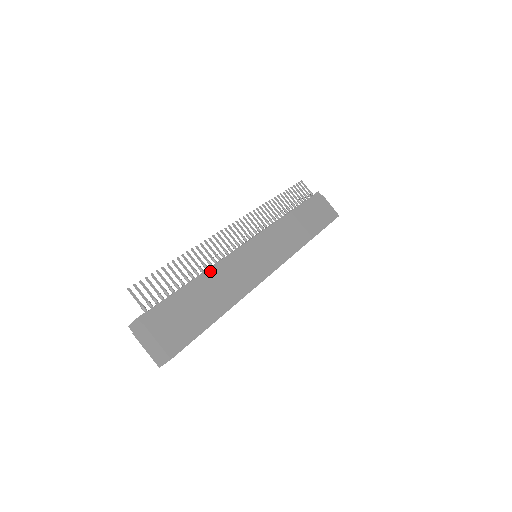
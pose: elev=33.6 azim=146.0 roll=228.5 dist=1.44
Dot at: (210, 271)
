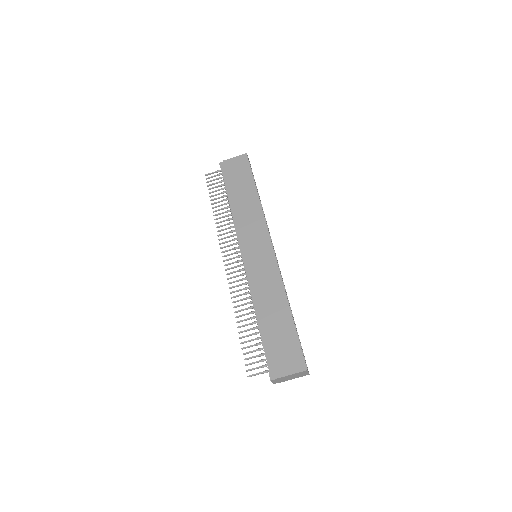
Dot at: (256, 307)
